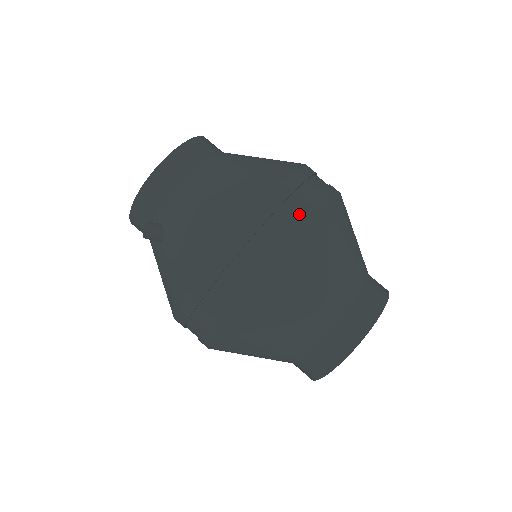
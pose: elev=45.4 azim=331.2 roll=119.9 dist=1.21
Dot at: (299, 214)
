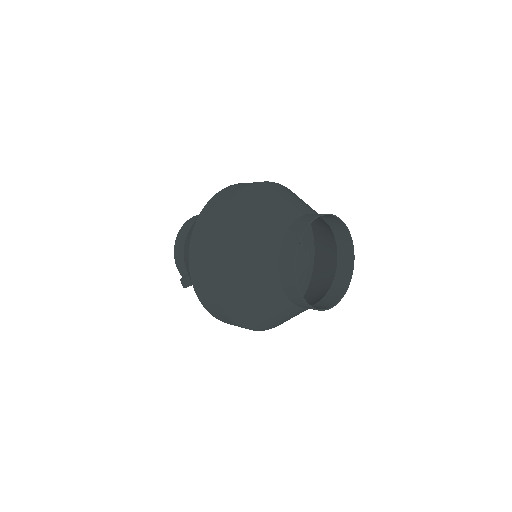
Dot at: (213, 216)
